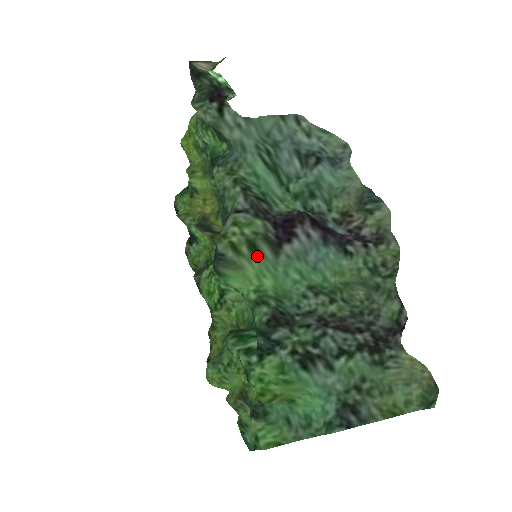
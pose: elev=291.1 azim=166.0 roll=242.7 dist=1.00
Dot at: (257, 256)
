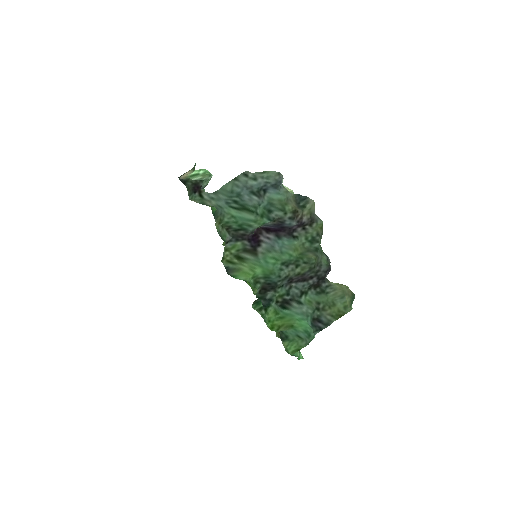
Dot at: (244, 261)
